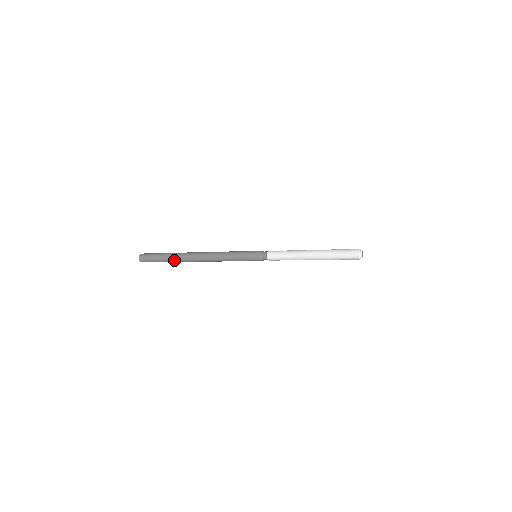
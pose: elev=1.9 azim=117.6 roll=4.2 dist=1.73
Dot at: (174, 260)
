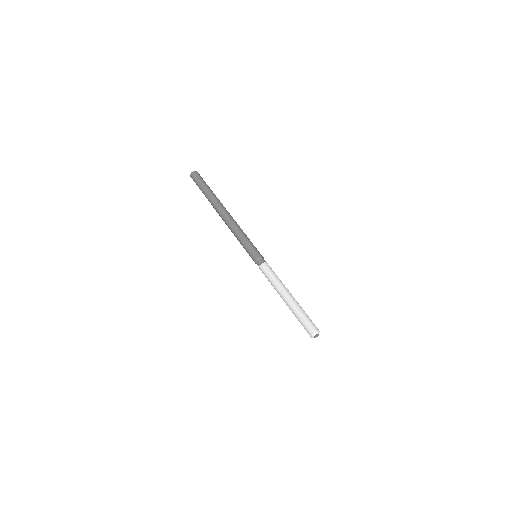
Dot at: (209, 200)
